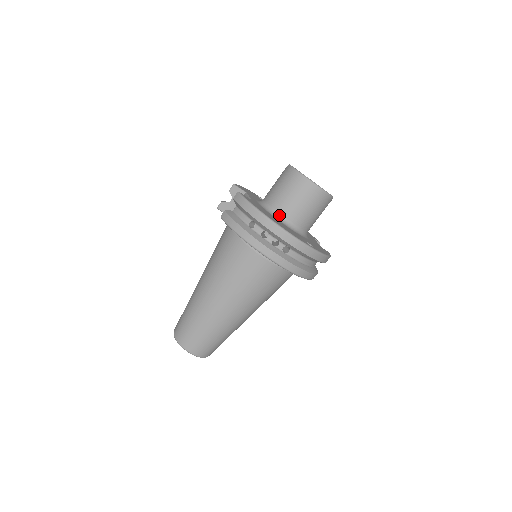
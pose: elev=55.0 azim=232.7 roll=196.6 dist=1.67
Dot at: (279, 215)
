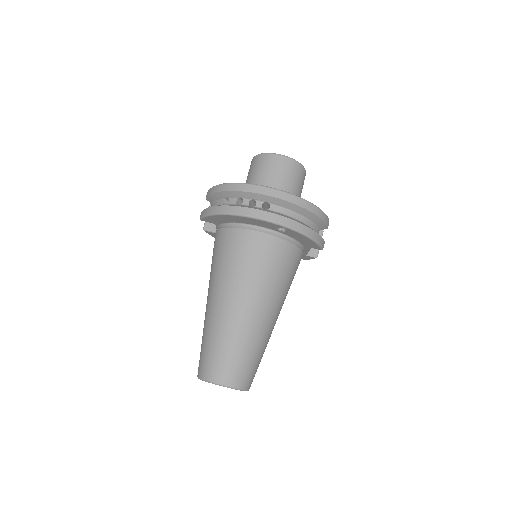
Dot at: occluded
